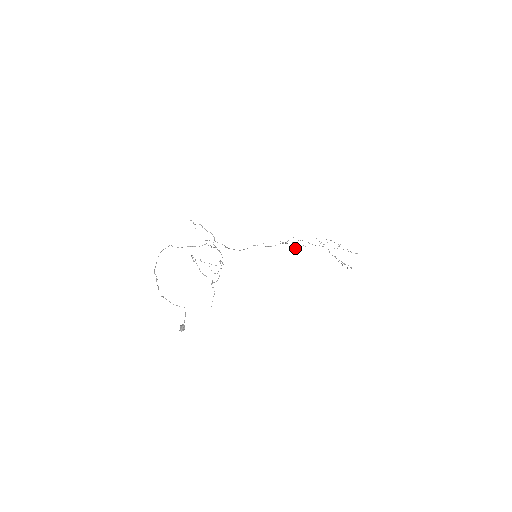
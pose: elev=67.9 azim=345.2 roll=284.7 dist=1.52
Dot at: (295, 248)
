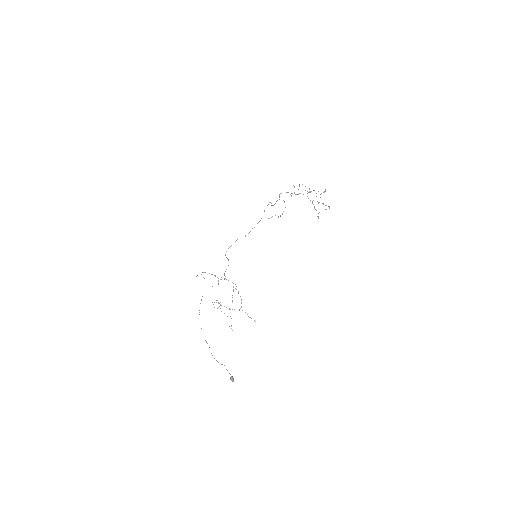
Dot at: occluded
